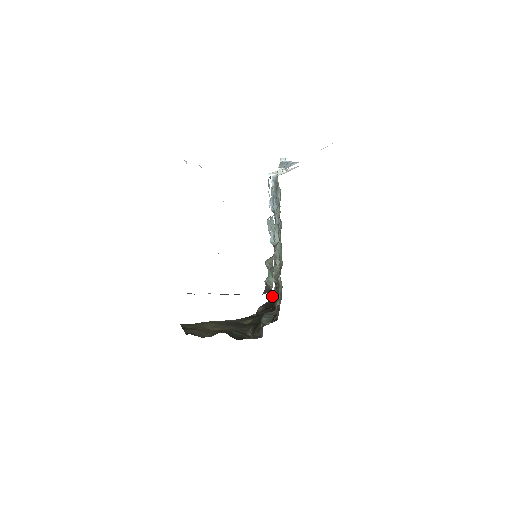
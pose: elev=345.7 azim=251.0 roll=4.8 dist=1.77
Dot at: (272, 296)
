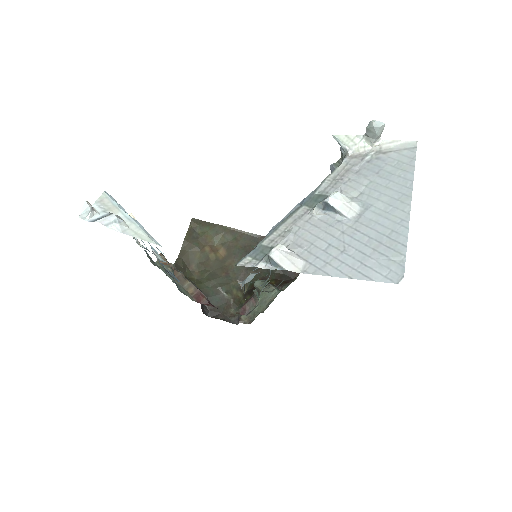
Dot at: occluded
